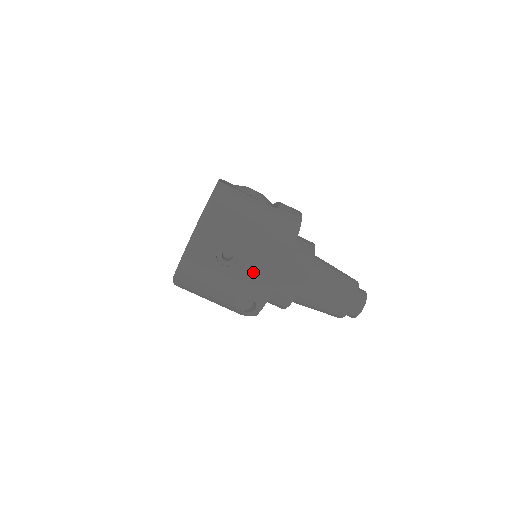
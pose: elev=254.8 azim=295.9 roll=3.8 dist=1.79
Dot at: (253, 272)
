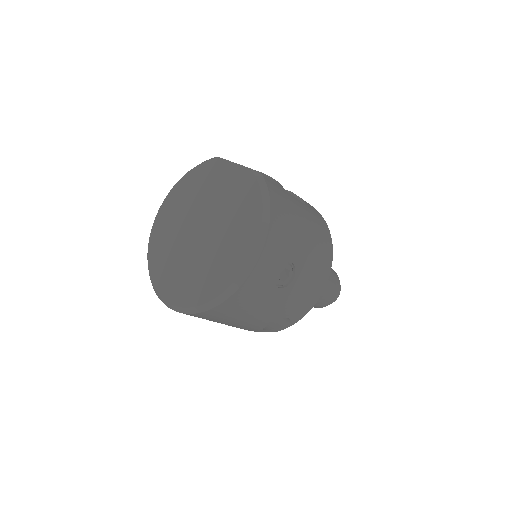
Dot at: (304, 289)
